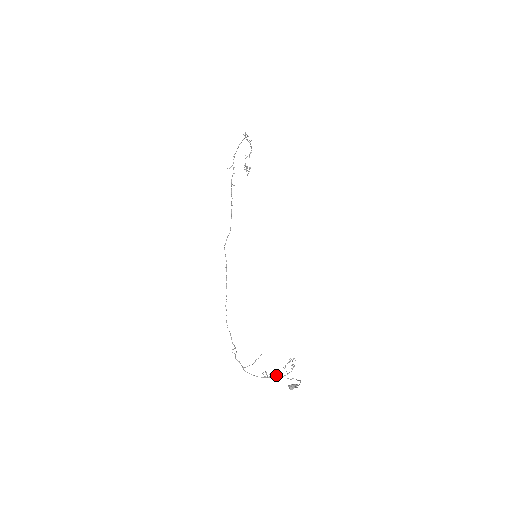
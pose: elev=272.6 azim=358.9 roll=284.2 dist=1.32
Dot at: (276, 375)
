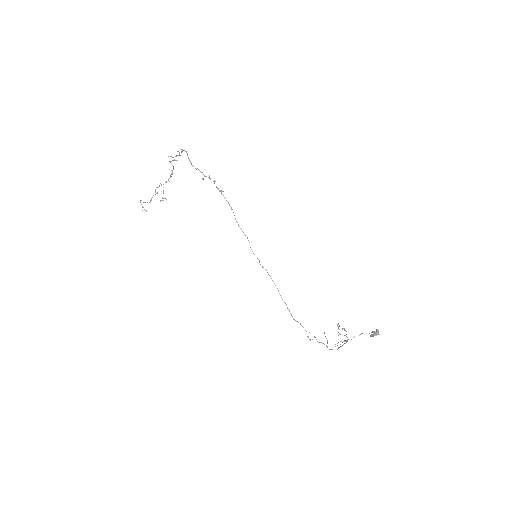
Dot at: (345, 341)
